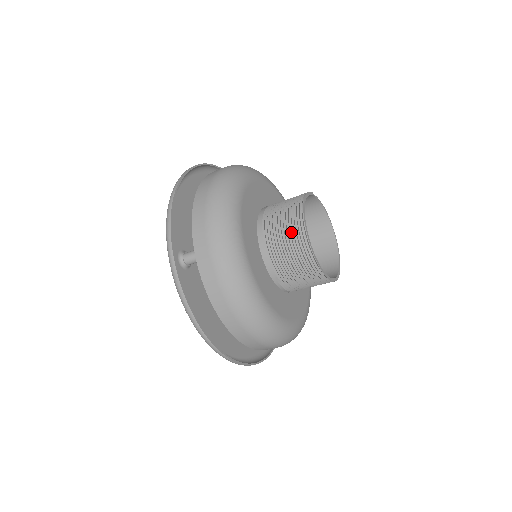
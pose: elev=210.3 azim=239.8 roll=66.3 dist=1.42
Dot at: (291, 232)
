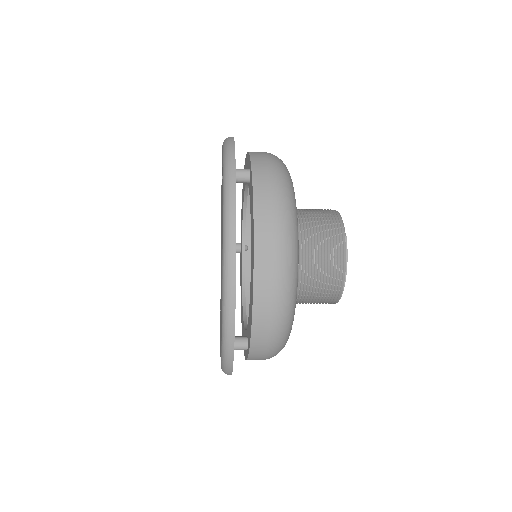
Dot at: (324, 300)
